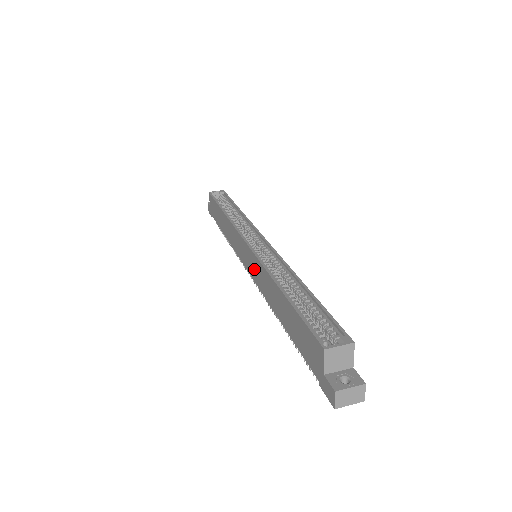
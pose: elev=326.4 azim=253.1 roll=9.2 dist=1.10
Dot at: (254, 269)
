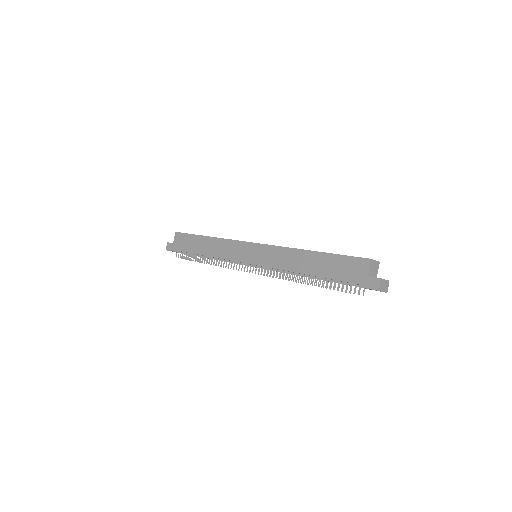
Dot at: (267, 256)
